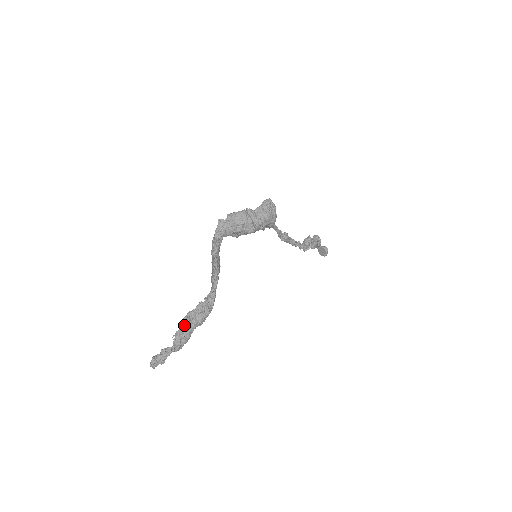
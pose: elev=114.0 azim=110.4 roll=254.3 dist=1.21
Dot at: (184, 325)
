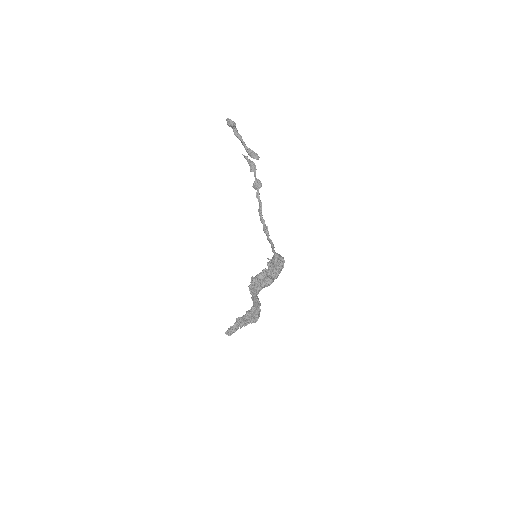
Dot at: (245, 324)
